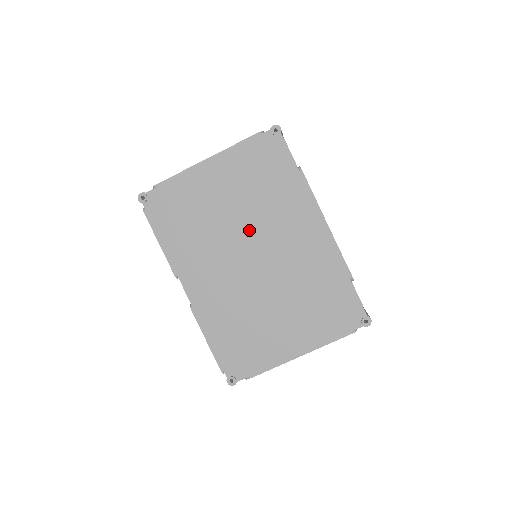
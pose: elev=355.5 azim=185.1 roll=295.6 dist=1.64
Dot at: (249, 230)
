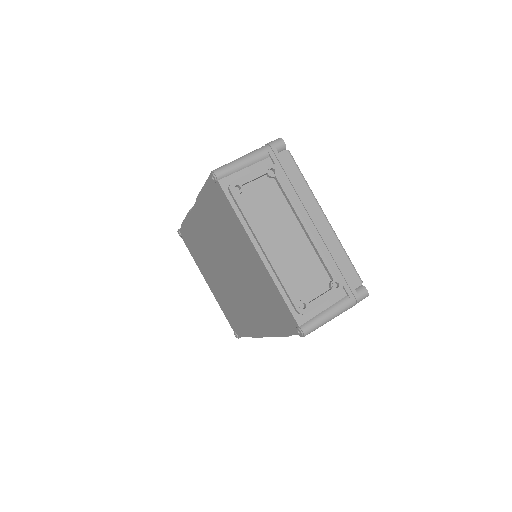
Dot at: (238, 276)
